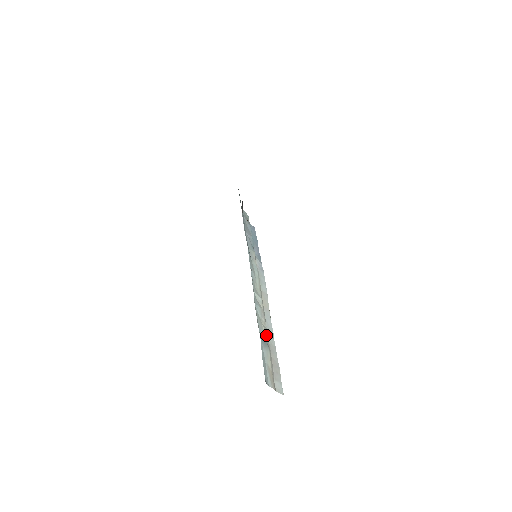
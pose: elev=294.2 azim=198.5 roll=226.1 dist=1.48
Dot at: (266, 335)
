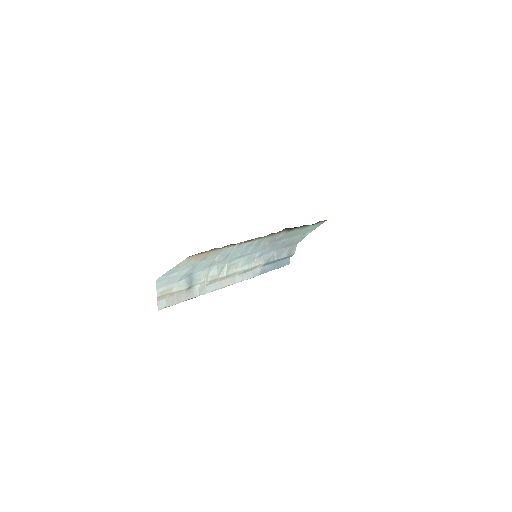
Dot at: (198, 284)
